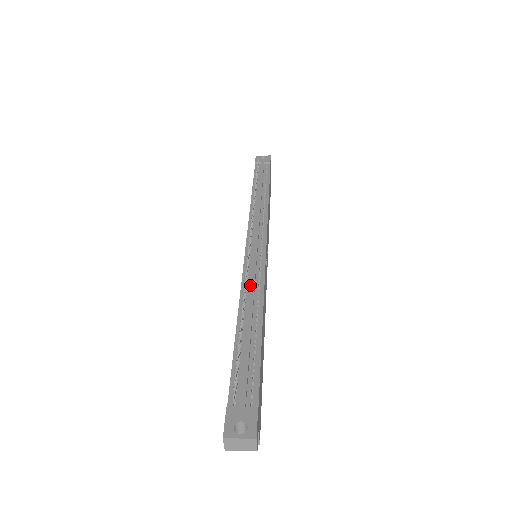
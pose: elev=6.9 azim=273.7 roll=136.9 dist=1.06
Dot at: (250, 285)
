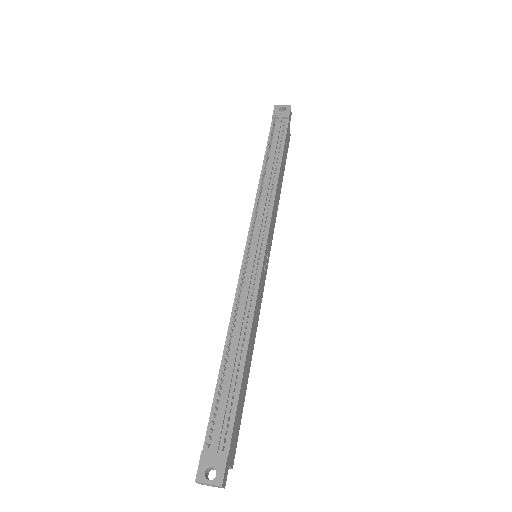
Dot at: (241, 307)
